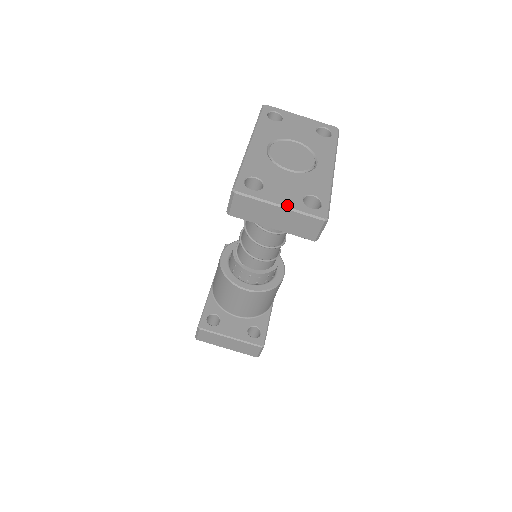
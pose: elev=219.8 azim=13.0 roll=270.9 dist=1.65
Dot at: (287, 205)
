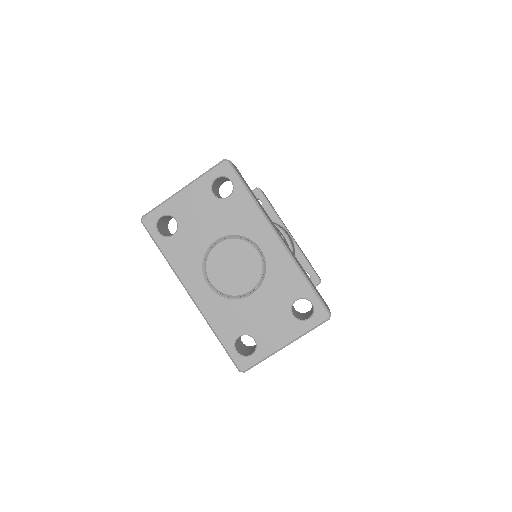
Dot at: (290, 340)
